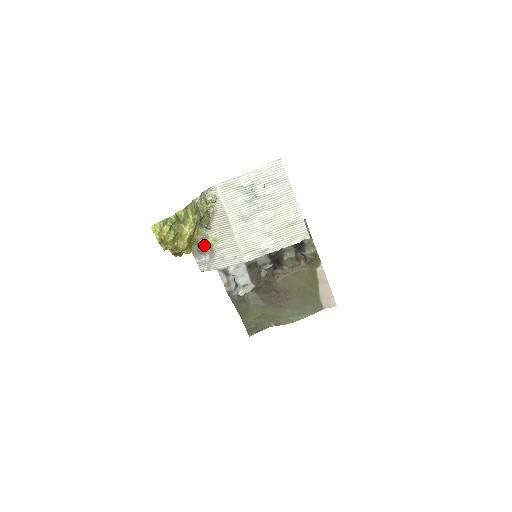
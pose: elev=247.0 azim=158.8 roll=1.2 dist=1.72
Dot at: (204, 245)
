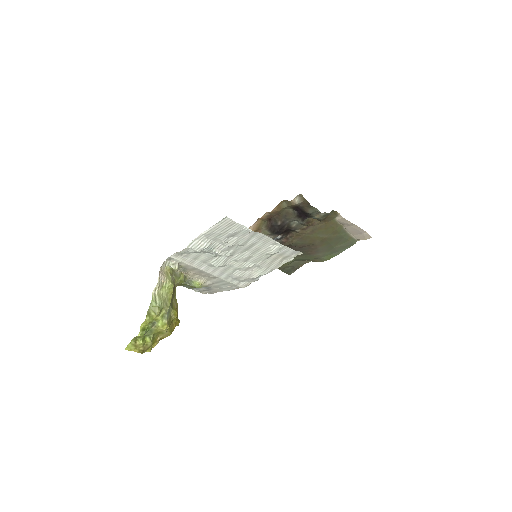
Dot at: (193, 287)
